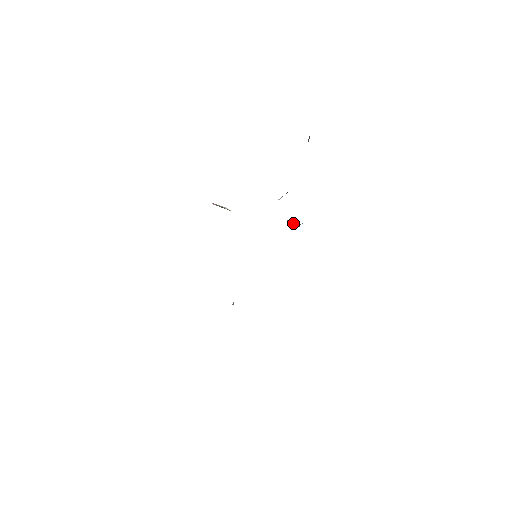
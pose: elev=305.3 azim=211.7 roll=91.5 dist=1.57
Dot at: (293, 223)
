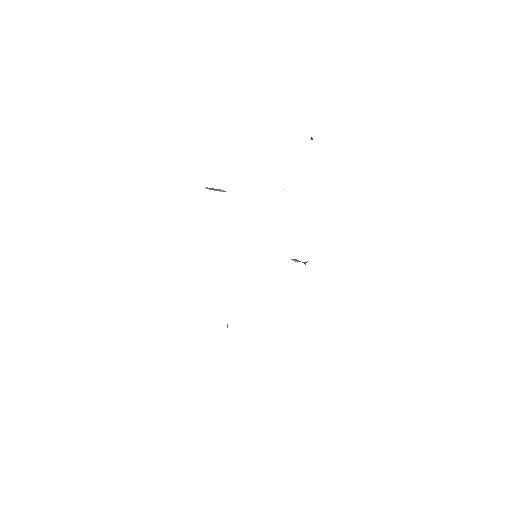
Dot at: (299, 261)
